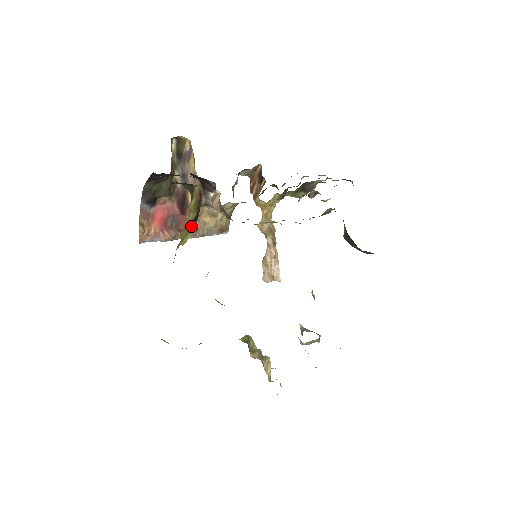
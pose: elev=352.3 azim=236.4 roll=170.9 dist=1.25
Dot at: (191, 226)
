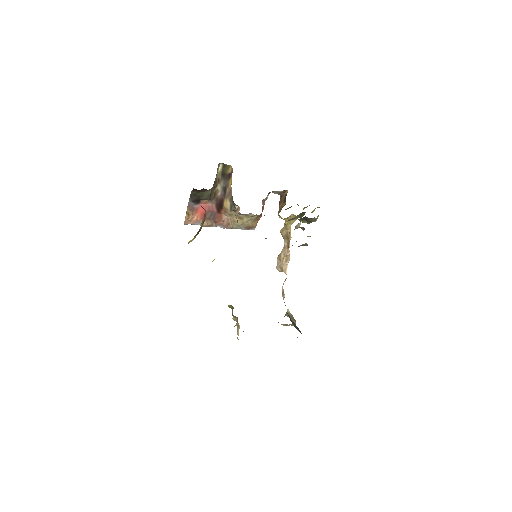
Dot at: (197, 233)
